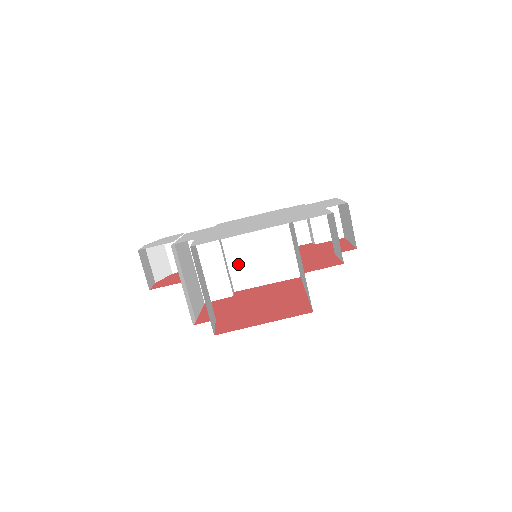
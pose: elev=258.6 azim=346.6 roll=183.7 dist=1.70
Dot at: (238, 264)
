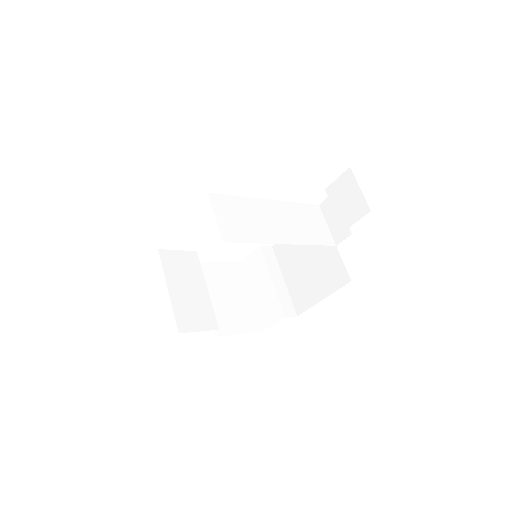
Dot at: (294, 283)
